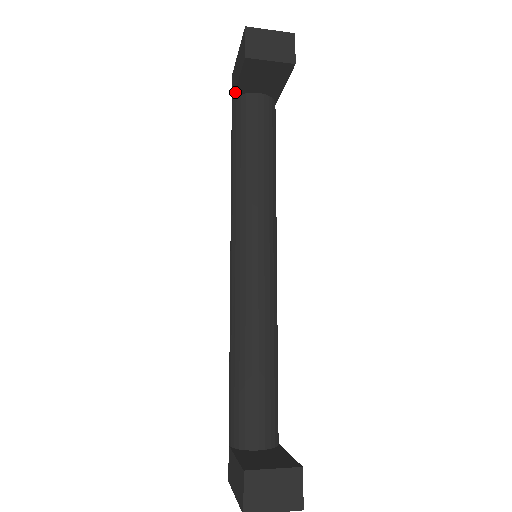
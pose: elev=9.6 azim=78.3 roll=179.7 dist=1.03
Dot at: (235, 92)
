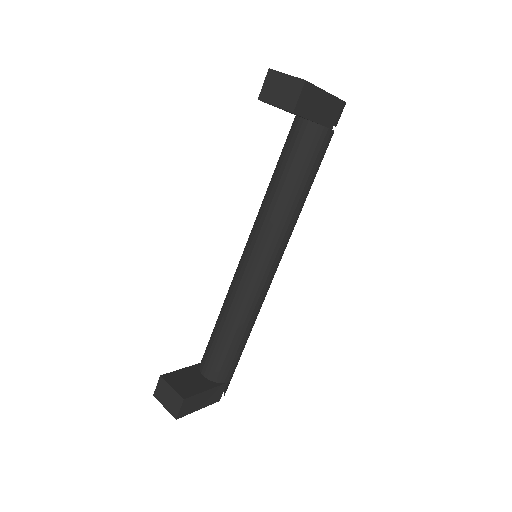
Dot at: occluded
